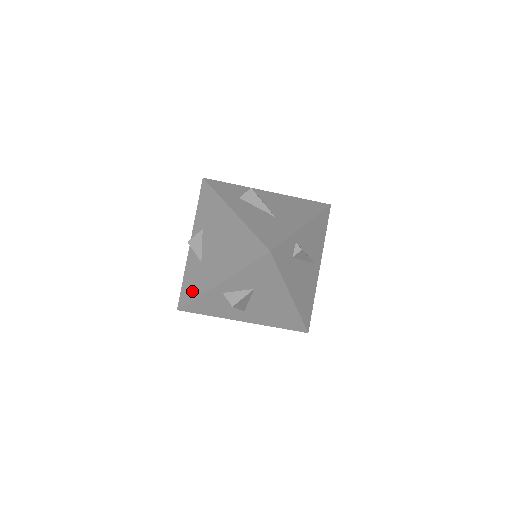
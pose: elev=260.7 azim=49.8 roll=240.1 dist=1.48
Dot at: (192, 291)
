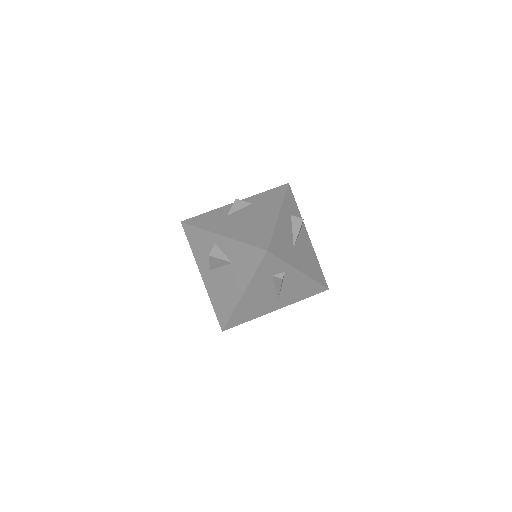
Dot at: (202, 222)
